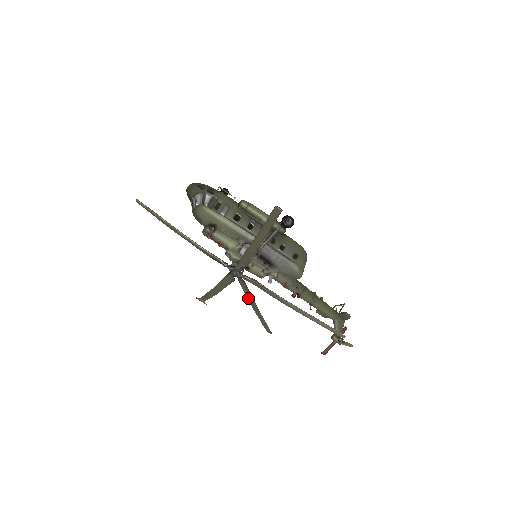
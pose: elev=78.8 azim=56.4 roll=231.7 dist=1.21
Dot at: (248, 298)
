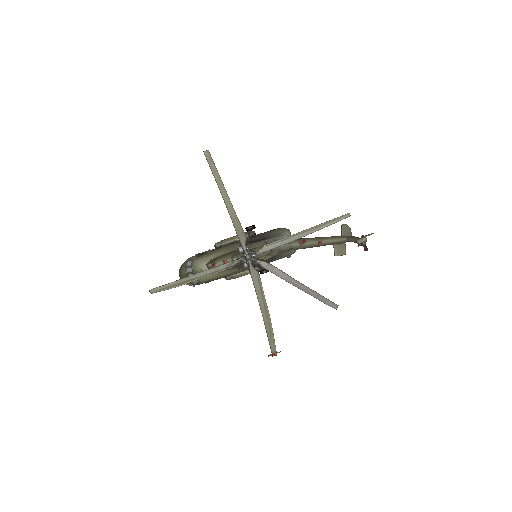
Dot at: (282, 277)
